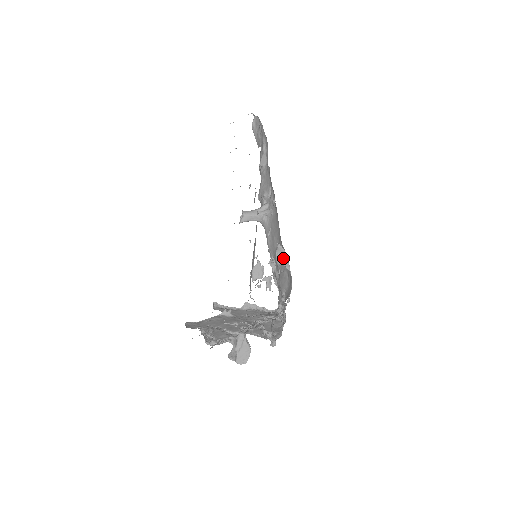
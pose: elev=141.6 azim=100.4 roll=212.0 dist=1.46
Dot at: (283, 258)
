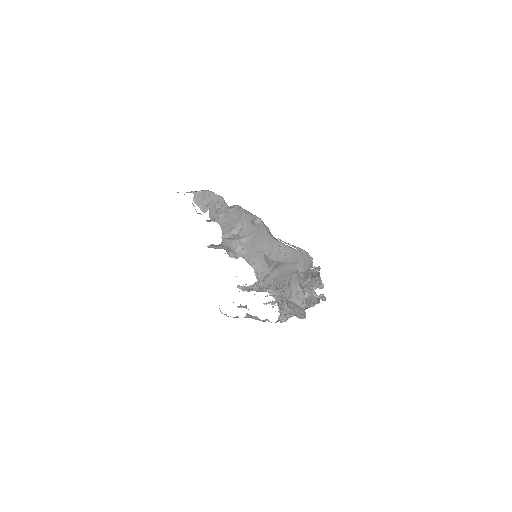
Dot at: (290, 245)
